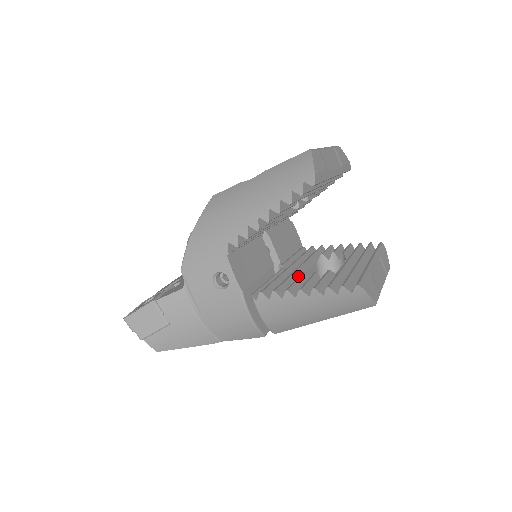
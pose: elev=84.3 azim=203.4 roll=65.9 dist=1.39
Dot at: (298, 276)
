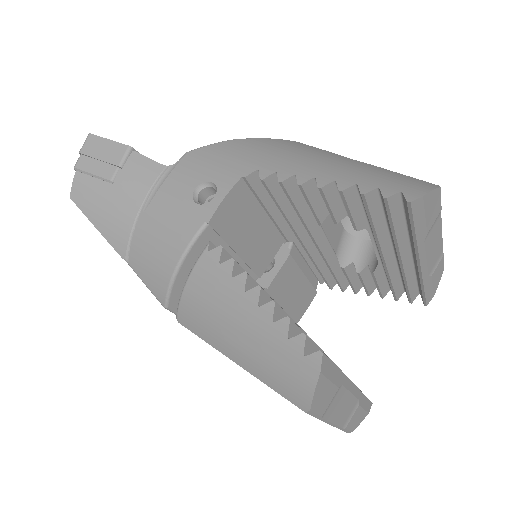
Dot at: occluded
